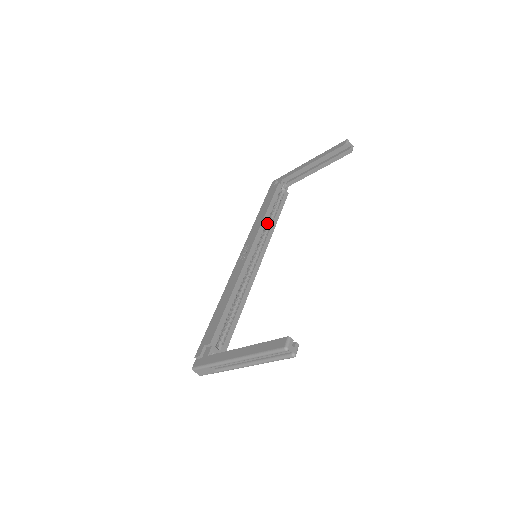
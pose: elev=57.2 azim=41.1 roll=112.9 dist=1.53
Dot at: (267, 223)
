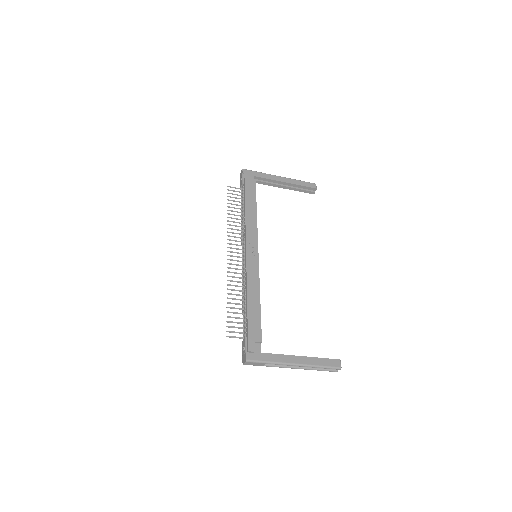
Dot at: occluded
